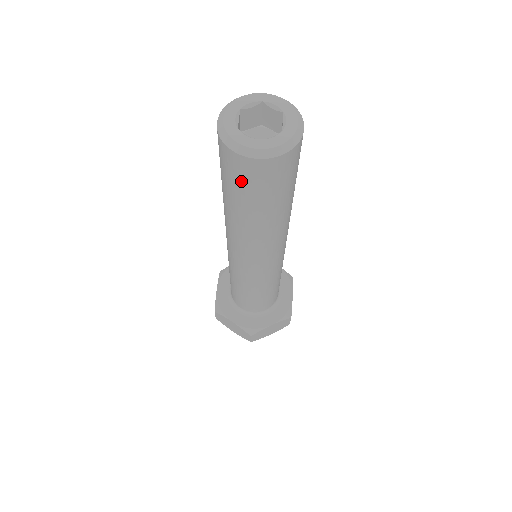
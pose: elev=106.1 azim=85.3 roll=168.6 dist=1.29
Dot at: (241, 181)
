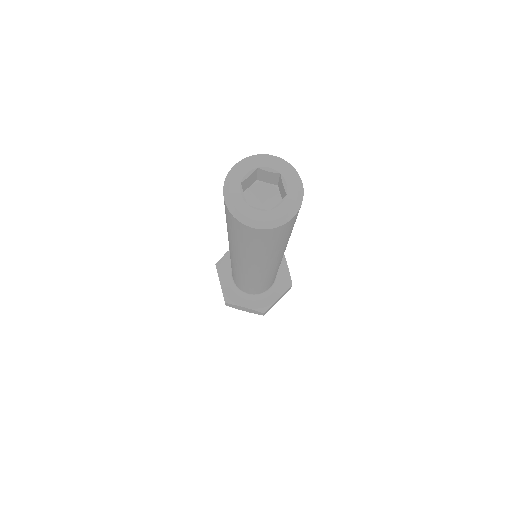
Dot at: (257, 240)
